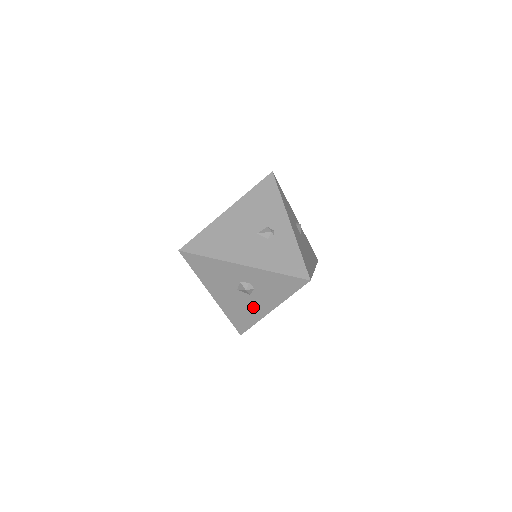
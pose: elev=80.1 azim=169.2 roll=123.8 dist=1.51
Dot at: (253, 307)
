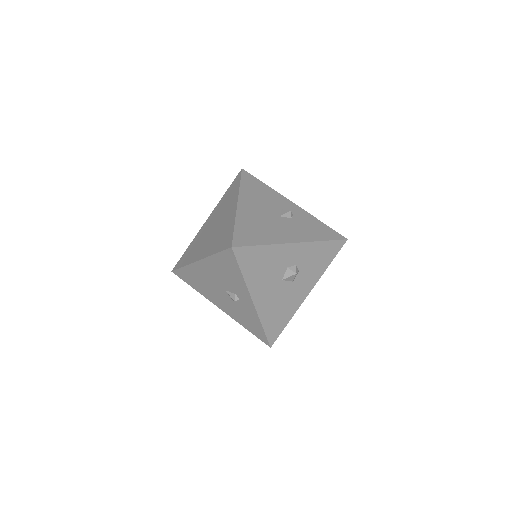
Dot at: (292, 298)
